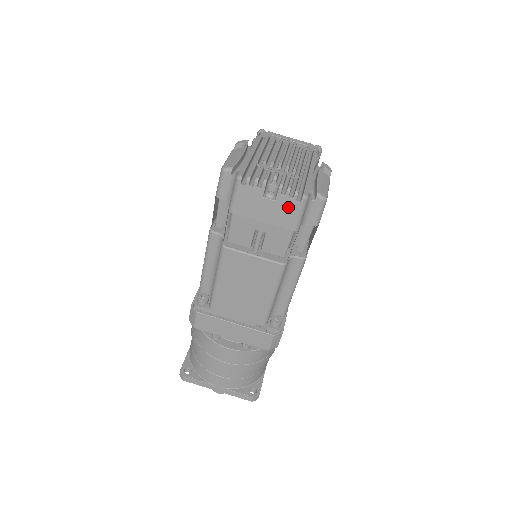
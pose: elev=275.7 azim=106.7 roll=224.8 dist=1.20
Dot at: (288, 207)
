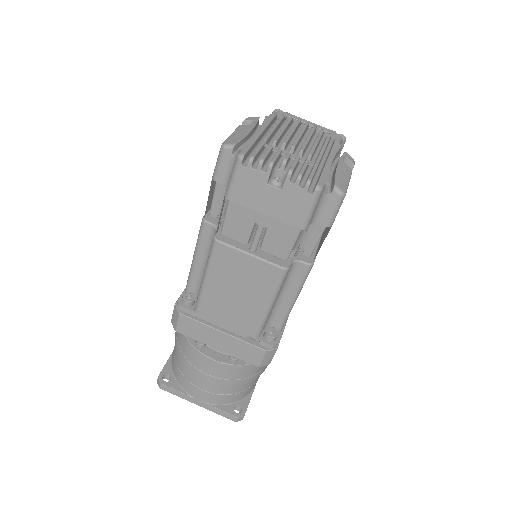
Dot at: (296, 199)
